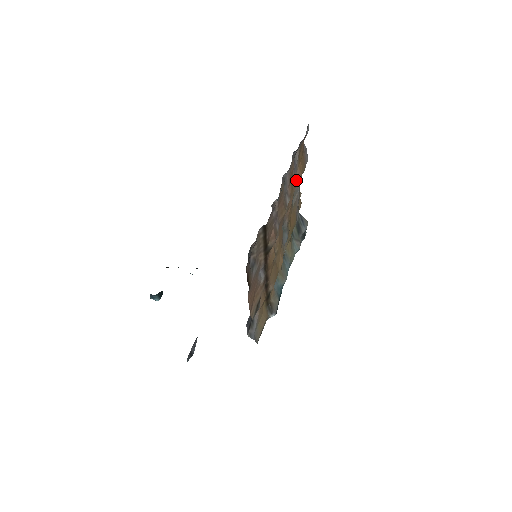
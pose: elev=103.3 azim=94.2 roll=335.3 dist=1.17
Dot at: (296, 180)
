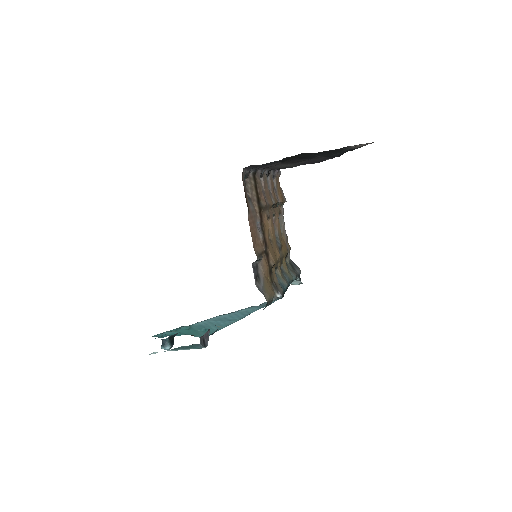
Dot at: (278, 201)
